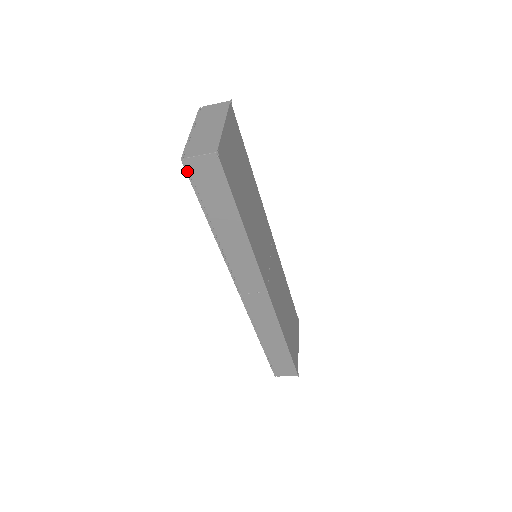
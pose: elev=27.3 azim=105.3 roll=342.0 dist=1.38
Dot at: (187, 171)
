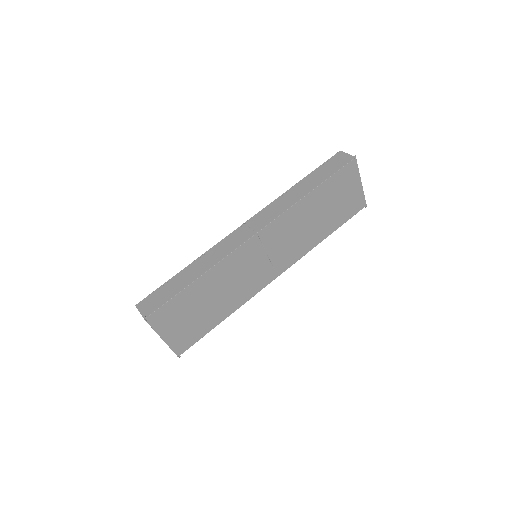
Dot at: occluded
